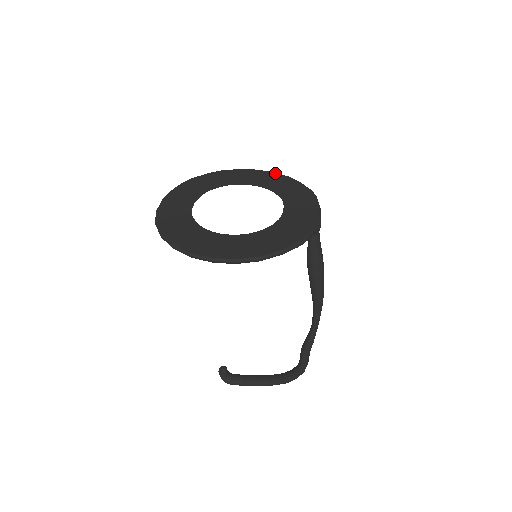
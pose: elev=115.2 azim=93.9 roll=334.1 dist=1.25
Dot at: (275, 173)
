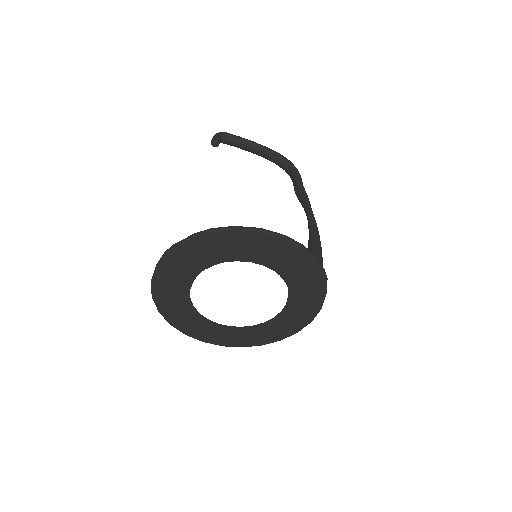
Dot at: (284, 241)
